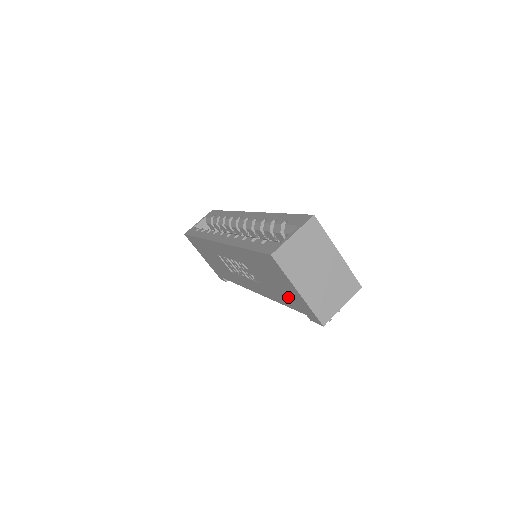
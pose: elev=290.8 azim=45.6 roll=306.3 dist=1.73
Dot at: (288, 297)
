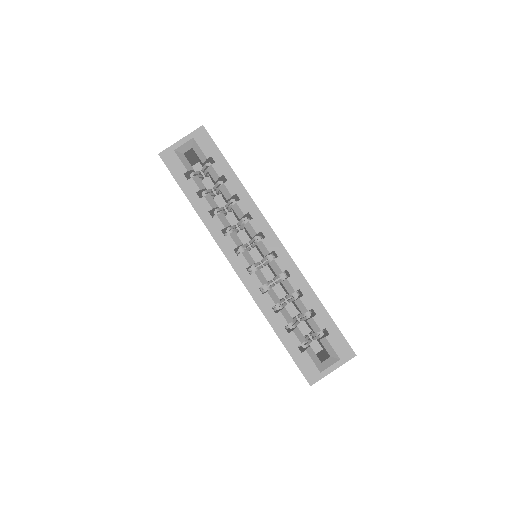
Dot at: occluded
